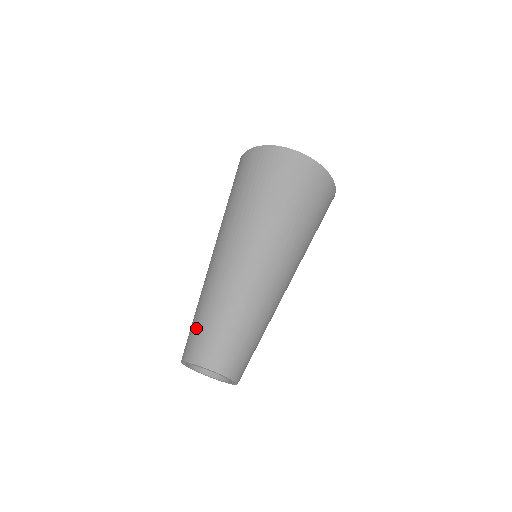
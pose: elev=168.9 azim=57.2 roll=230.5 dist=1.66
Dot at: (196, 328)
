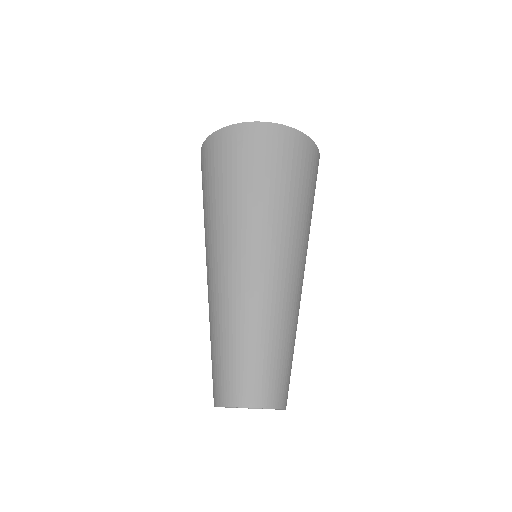
Dot at: (235, 363)
